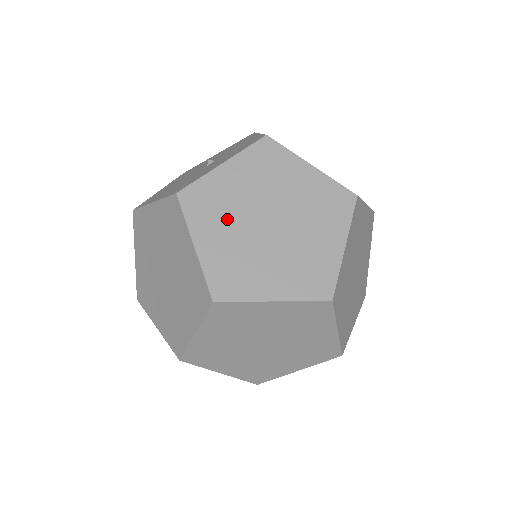
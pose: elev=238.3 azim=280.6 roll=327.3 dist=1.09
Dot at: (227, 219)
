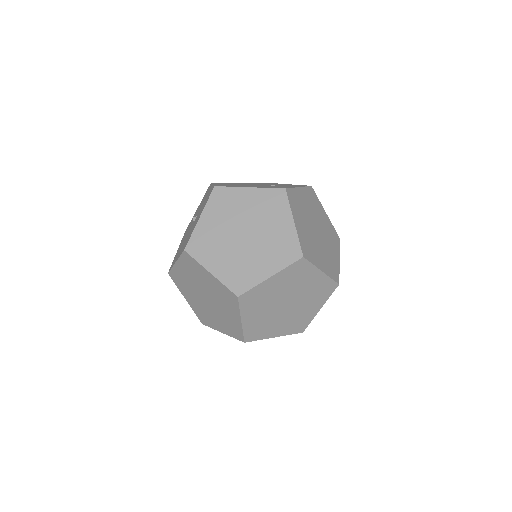
Dot at: (220, 247)
